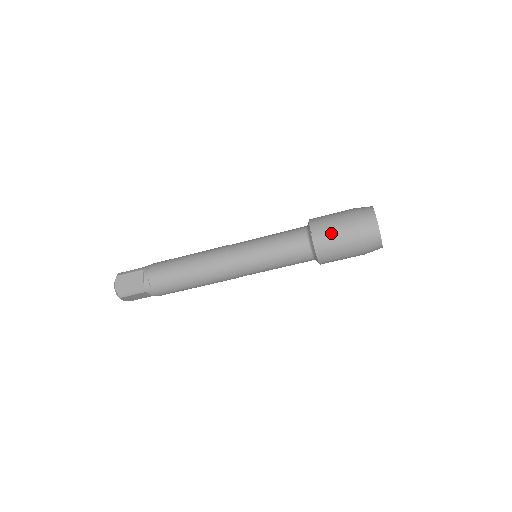
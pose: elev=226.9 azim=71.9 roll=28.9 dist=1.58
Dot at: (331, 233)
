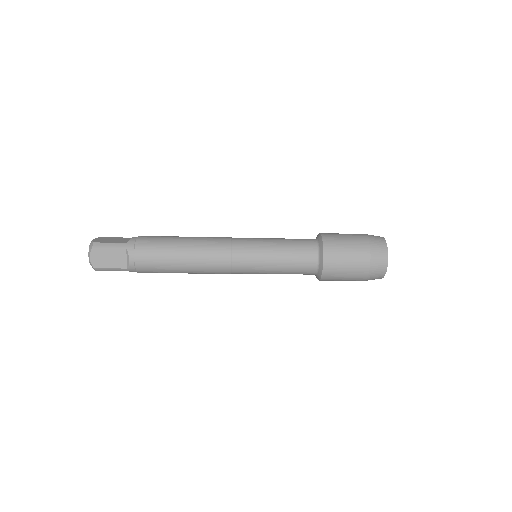
Dot at: (342, 268)
